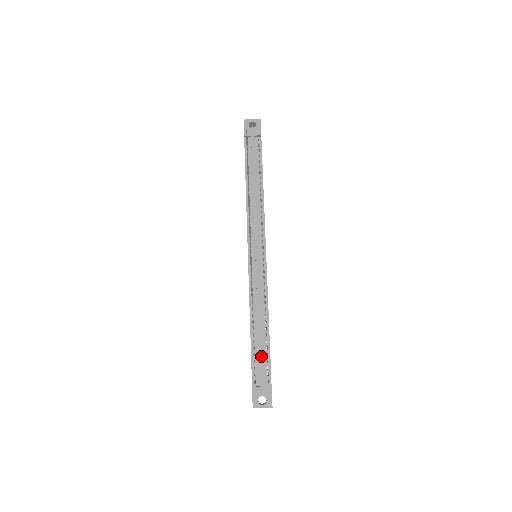
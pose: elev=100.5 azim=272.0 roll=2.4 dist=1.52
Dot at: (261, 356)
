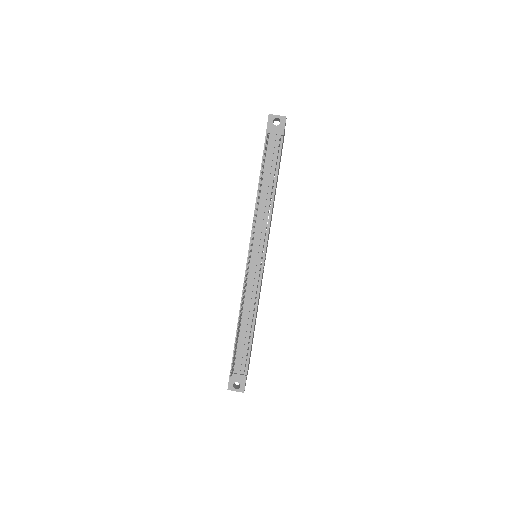
Dot at: (242, 349)
